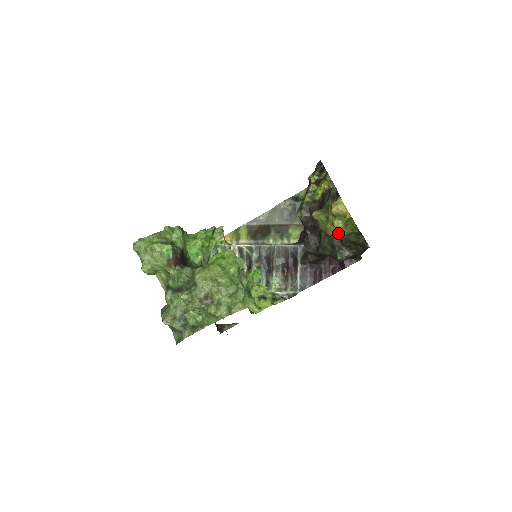
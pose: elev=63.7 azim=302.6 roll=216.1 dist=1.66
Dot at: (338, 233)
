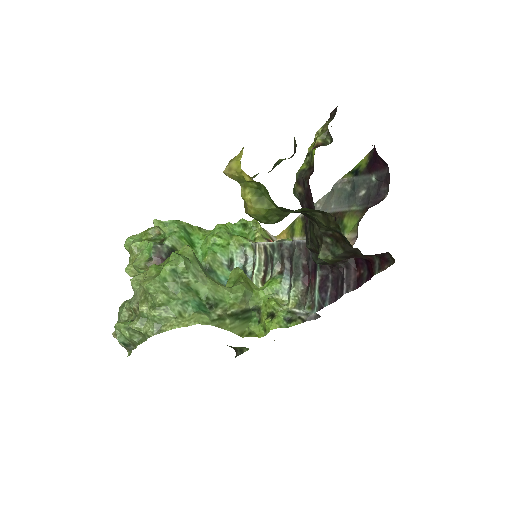
Dot at: (252, 211)
